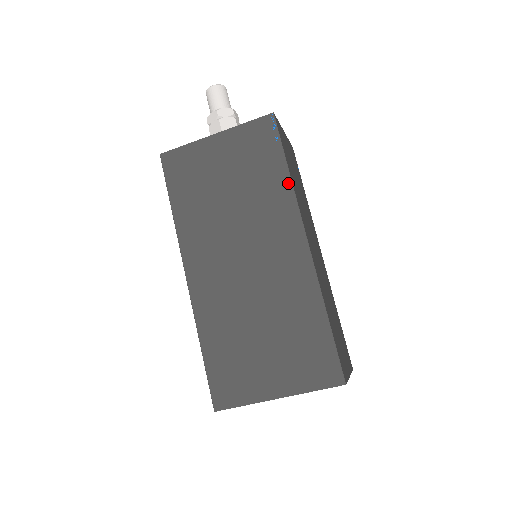
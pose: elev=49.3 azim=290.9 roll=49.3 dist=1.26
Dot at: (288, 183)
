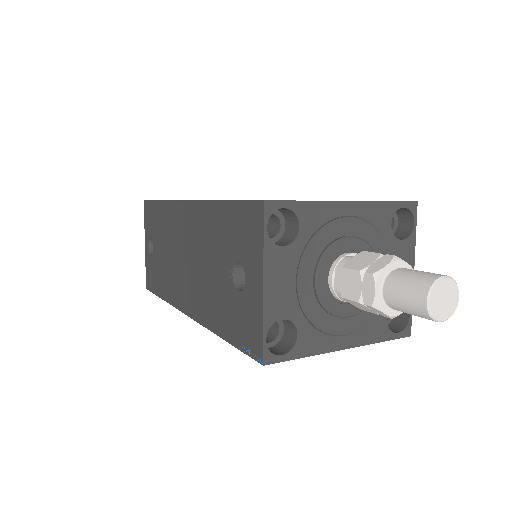
Dot at: occluded
